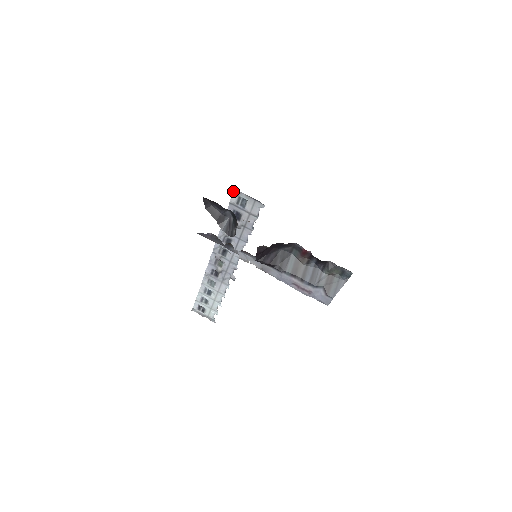
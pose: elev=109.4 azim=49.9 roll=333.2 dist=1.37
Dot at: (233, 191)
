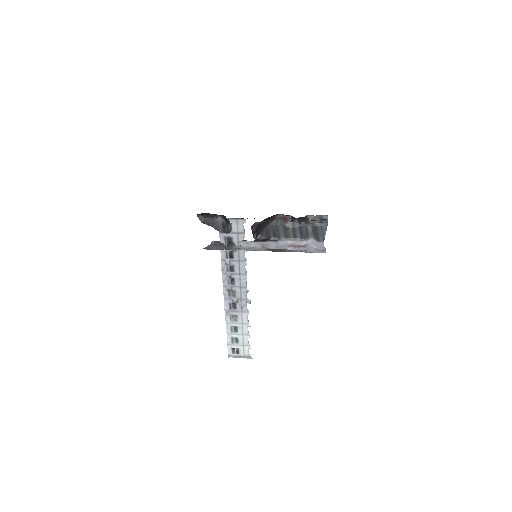
Dot at: occluded
